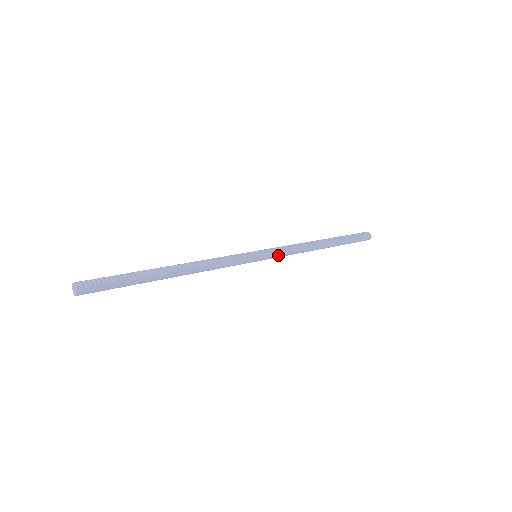
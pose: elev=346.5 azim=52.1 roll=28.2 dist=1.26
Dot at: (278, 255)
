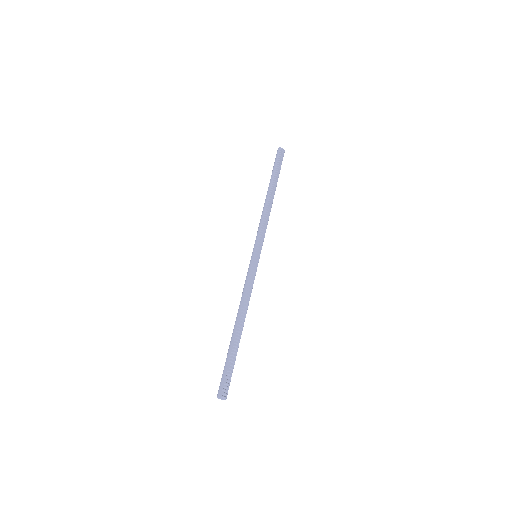
Dot at: (263, 240)
